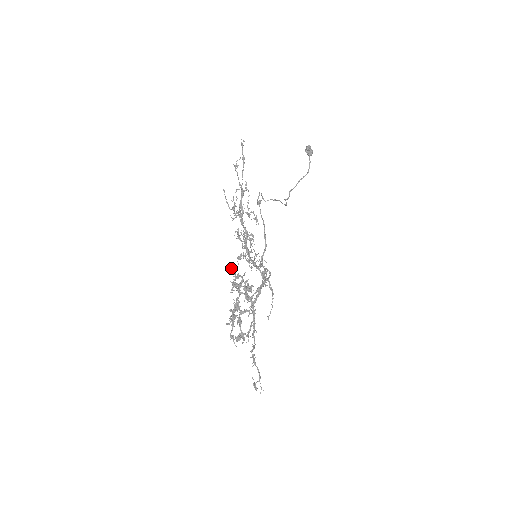
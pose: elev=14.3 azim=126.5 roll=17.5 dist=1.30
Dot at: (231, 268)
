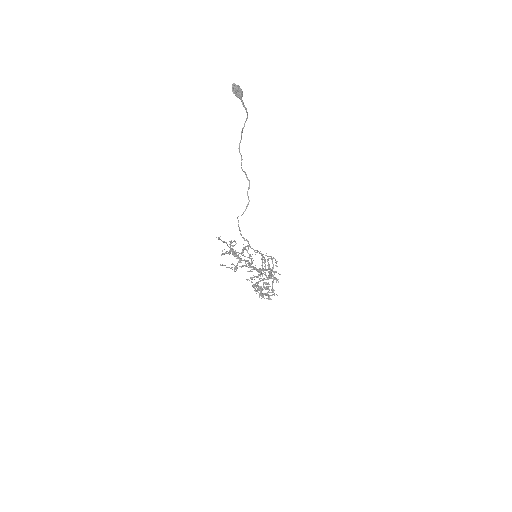
Dot at: occluded
